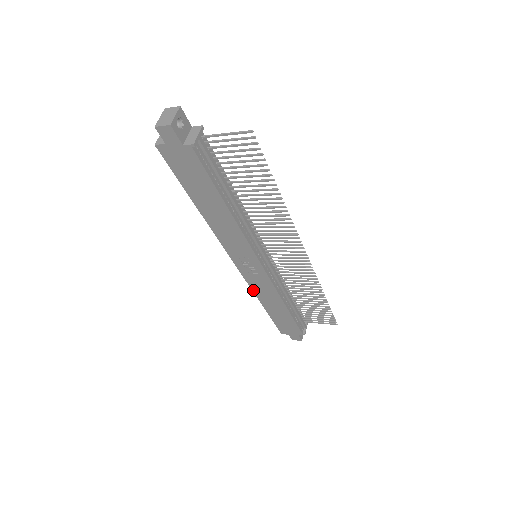
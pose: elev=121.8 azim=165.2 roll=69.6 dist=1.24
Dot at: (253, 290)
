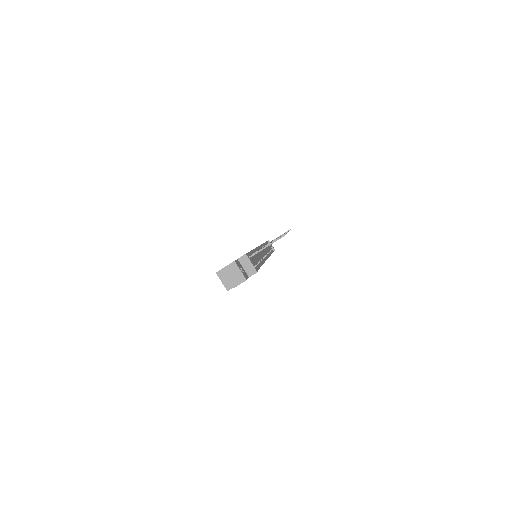
Dot at: occluded
